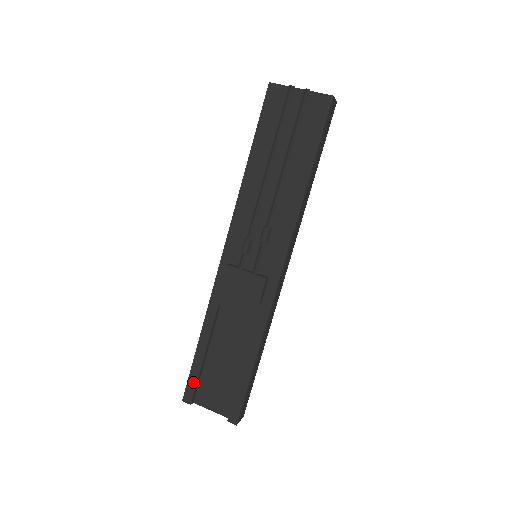
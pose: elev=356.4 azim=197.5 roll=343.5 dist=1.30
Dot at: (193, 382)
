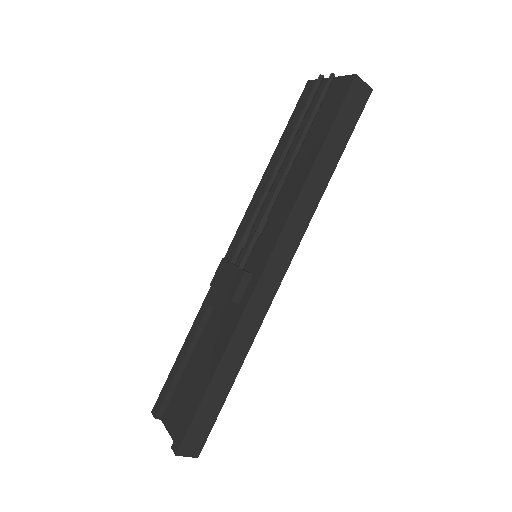
Dot at: (165, 391)
